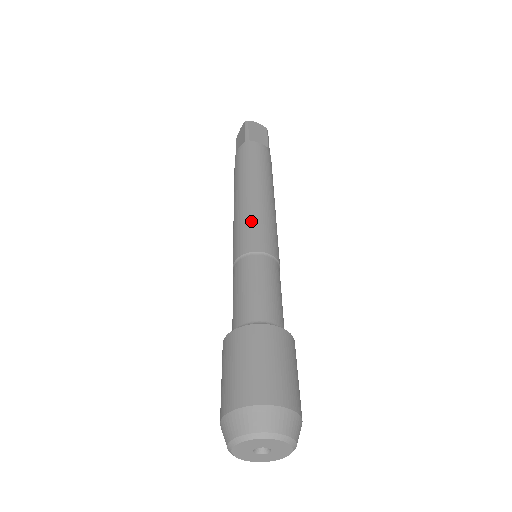
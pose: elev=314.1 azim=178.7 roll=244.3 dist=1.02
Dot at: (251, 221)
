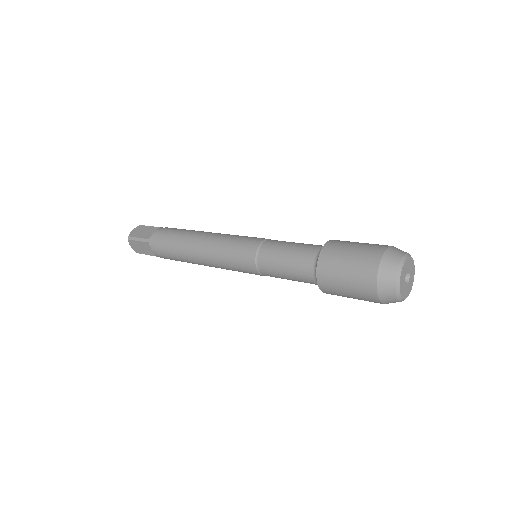
Dot at: occluded
